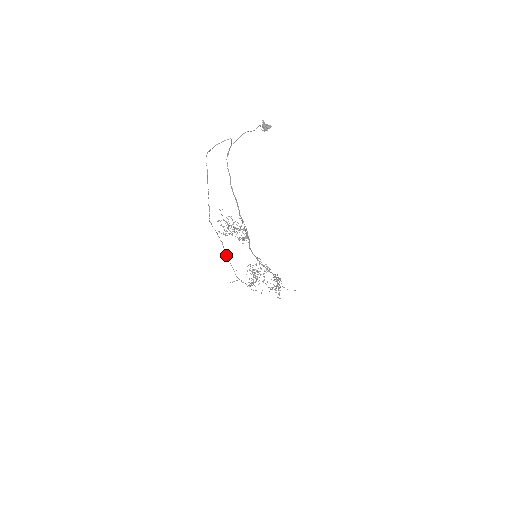
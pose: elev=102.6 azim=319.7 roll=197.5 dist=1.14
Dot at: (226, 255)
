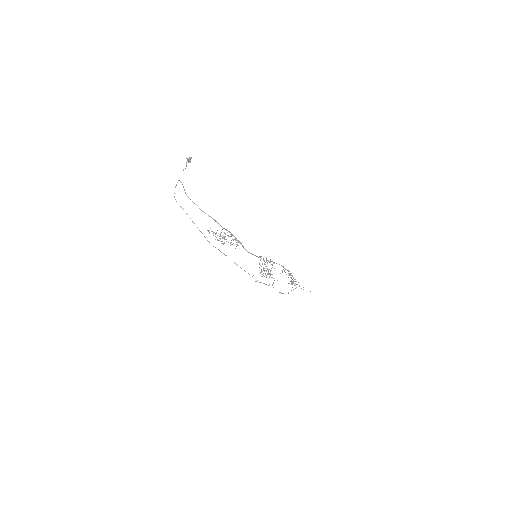
Dot at: occluded
